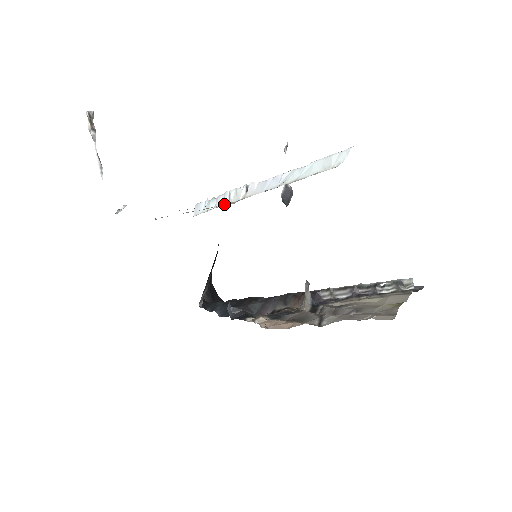
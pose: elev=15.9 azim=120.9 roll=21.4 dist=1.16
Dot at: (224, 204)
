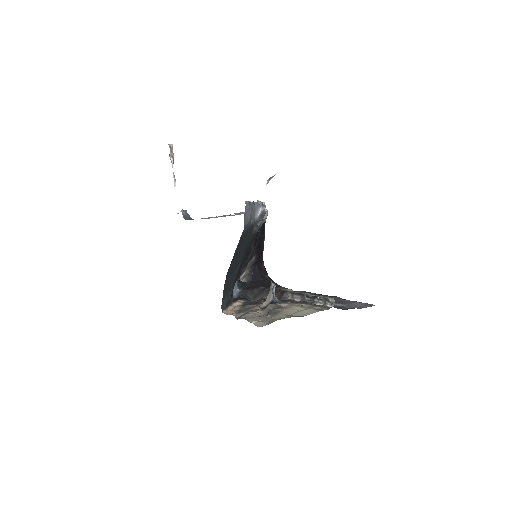
Dot at: occluded
